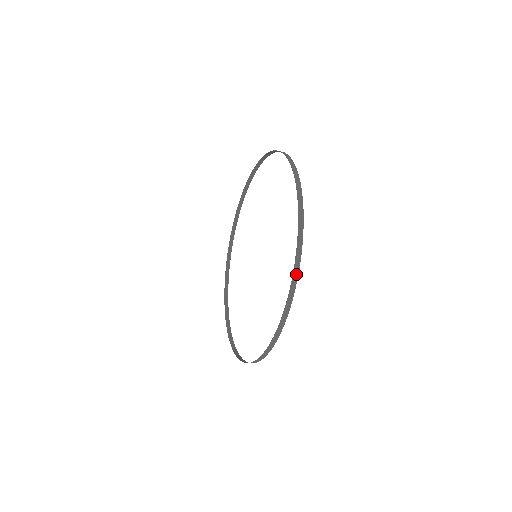
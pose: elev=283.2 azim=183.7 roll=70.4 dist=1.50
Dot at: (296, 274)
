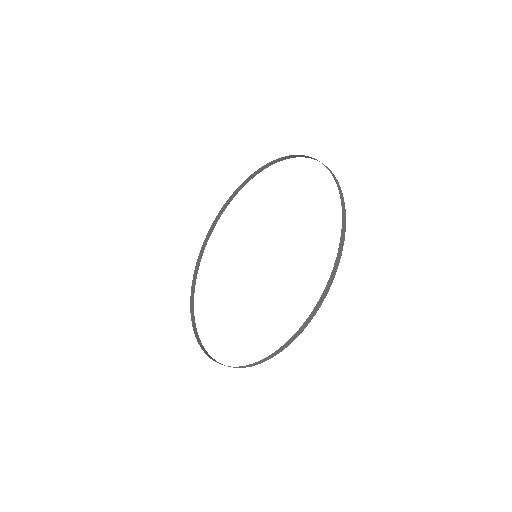
Dot at: (285, 346)
